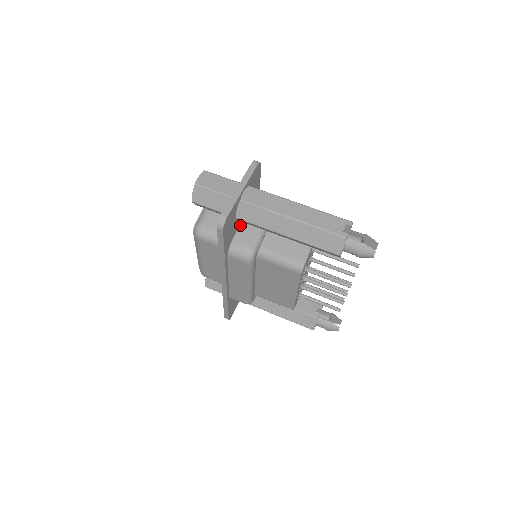
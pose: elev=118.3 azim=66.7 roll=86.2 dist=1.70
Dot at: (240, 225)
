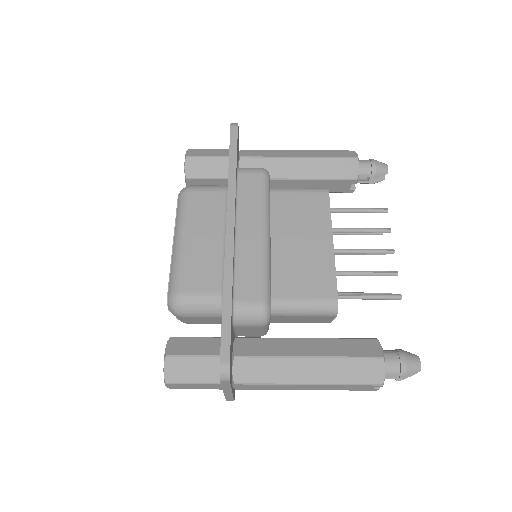
Dot at: (235, 334)
